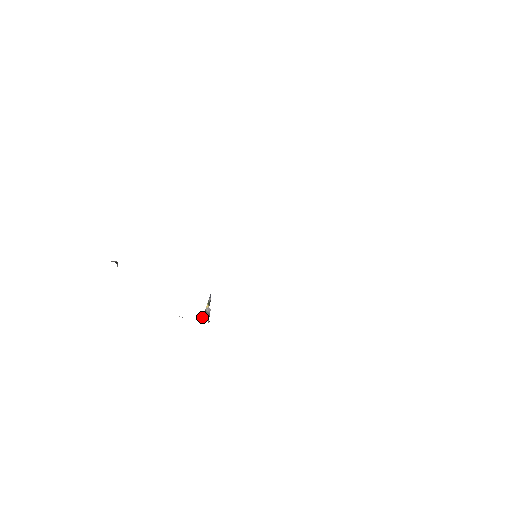
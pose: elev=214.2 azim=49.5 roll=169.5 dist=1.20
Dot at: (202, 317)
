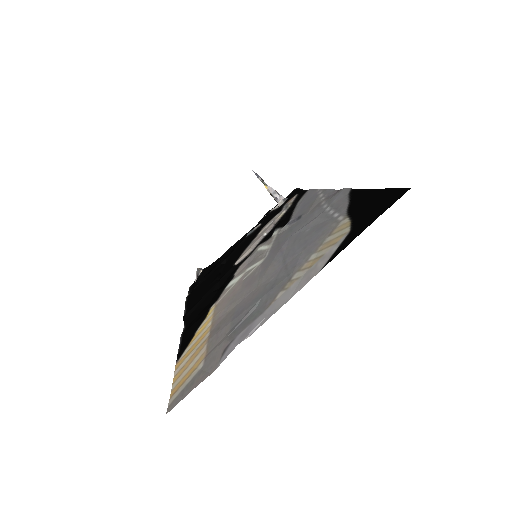
Dot at: occluded
